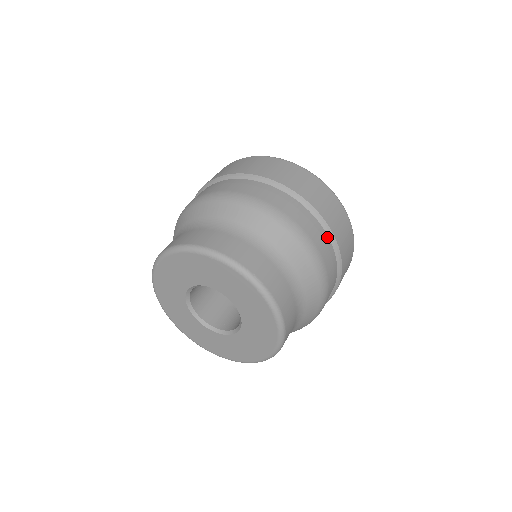
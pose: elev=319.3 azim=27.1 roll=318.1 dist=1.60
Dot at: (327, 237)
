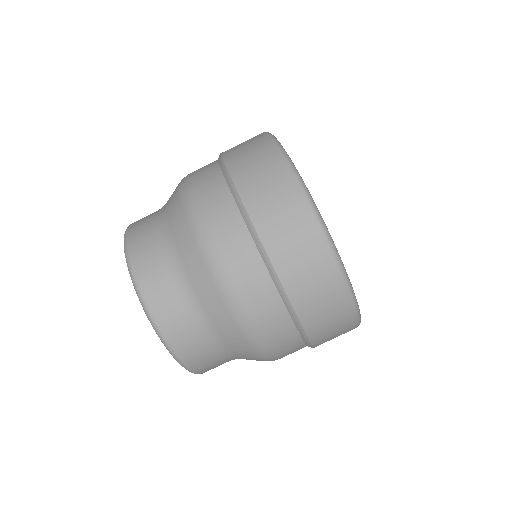
Dot at: (303, 344)
